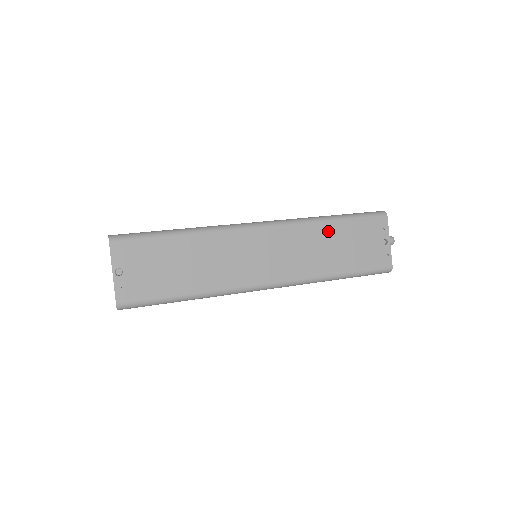
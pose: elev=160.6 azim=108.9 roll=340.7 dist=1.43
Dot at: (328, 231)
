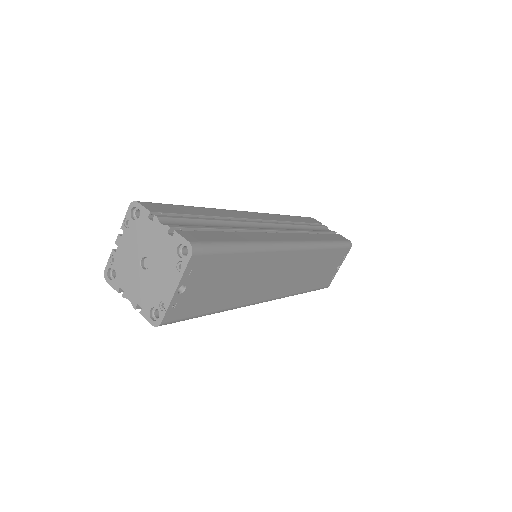
Dot at: (322, 257)
